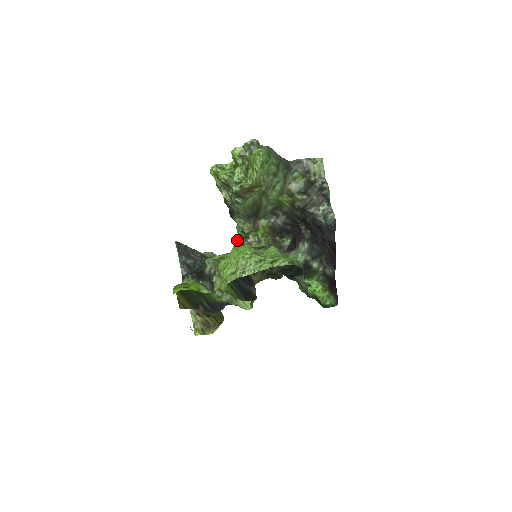
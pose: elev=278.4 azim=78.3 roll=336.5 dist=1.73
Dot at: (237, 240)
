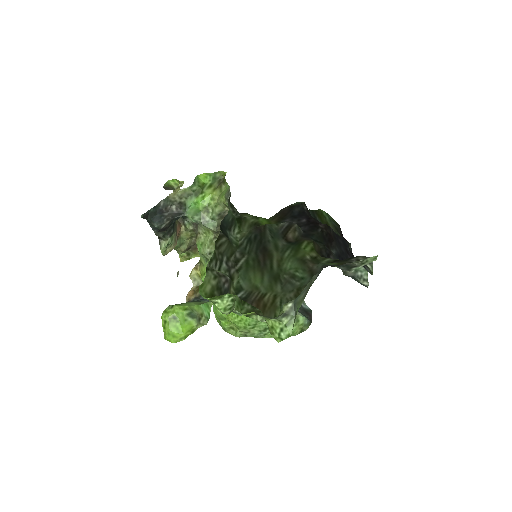
Dot at: occluded
